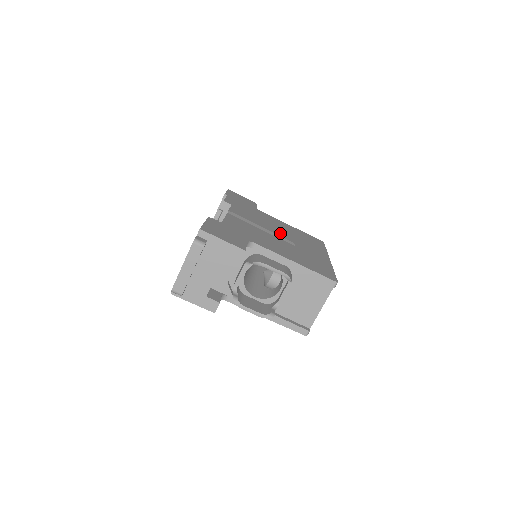
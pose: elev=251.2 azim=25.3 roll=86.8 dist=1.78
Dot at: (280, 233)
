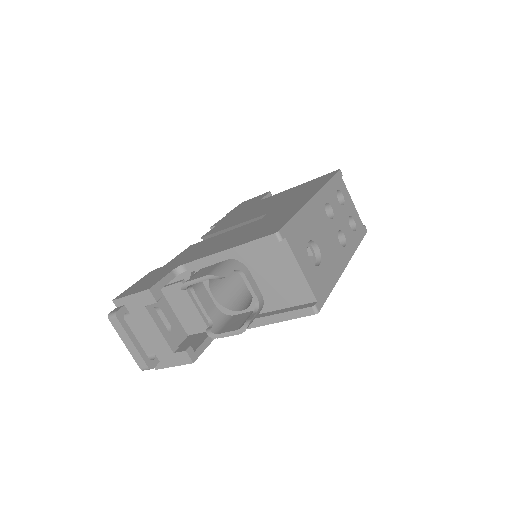
Dot at: (257, 214)
